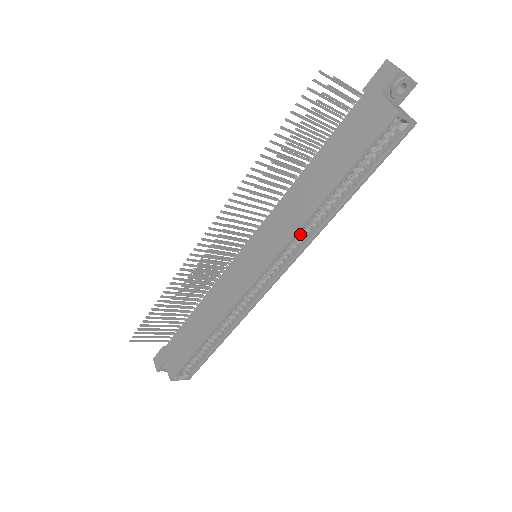
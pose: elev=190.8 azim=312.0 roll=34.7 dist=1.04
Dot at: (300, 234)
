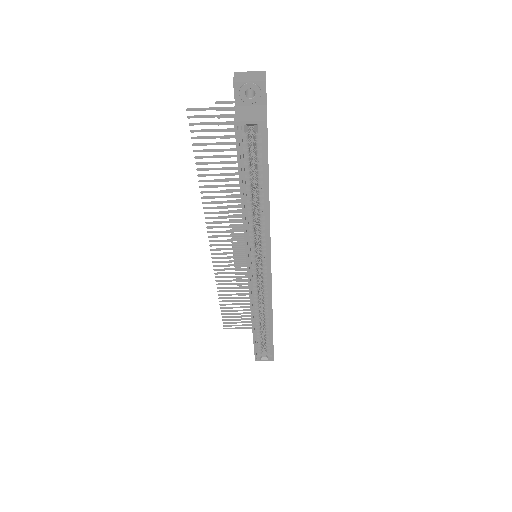
Dot at: (259, 235)
